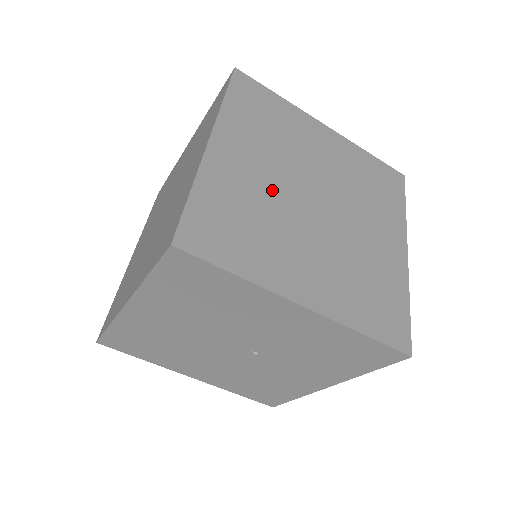
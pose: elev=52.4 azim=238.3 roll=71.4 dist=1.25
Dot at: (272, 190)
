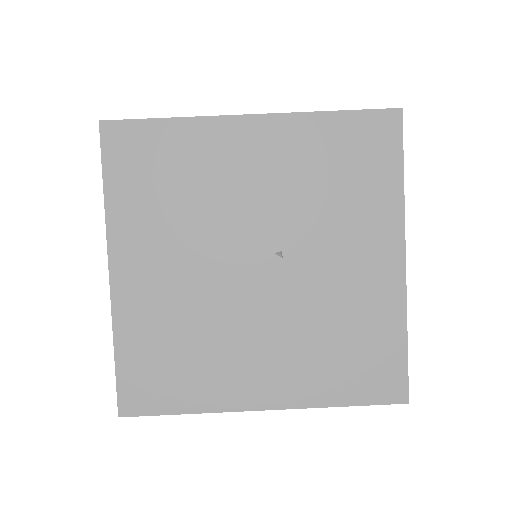
Dot at: occluded
